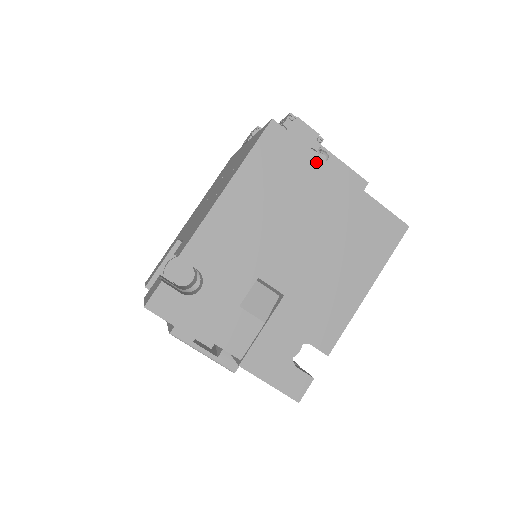
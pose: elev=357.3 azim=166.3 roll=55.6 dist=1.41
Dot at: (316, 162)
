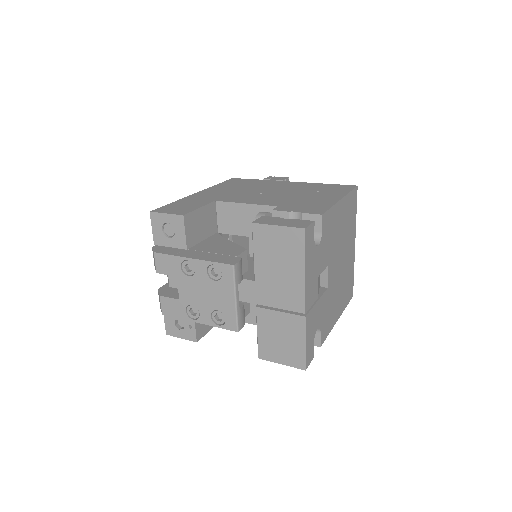
Dot at: (355, 226)
